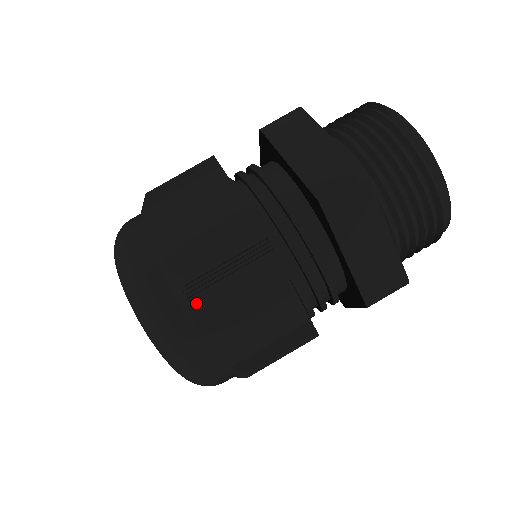
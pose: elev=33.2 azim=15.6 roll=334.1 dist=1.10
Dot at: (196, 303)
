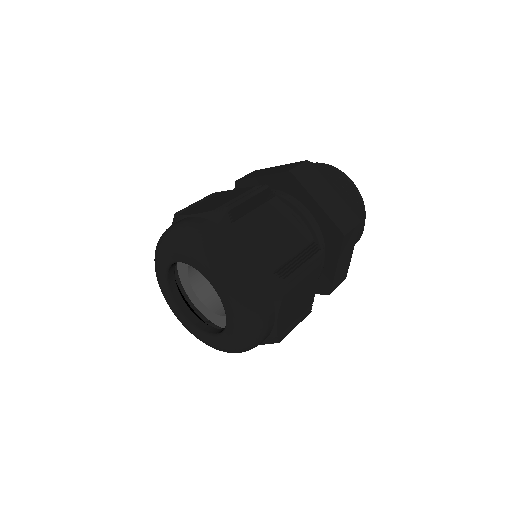
Dot at: (239, 223)
